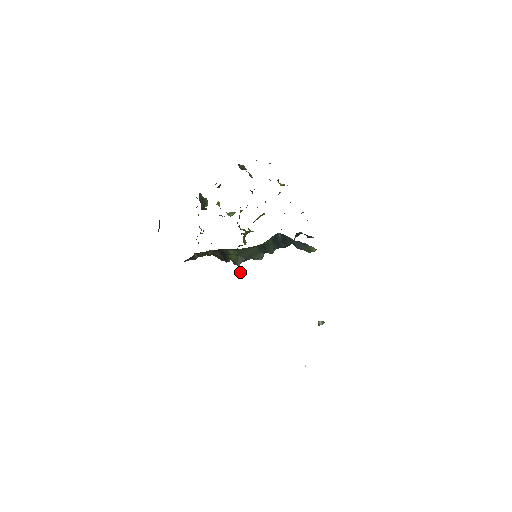
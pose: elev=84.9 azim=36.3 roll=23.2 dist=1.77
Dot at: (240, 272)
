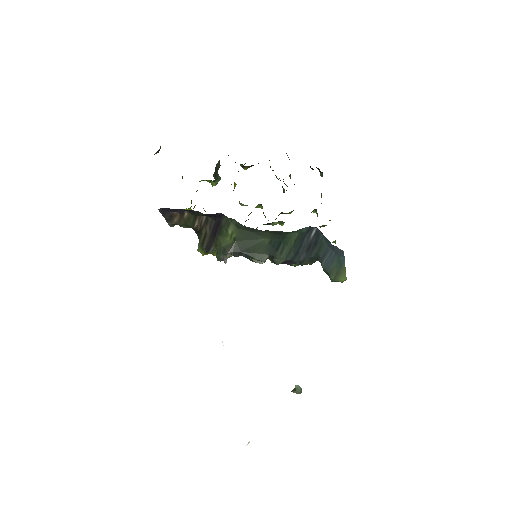
Dot at: (226, 262)
